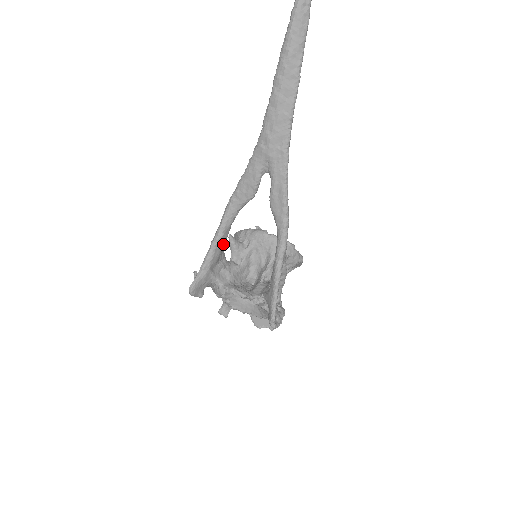
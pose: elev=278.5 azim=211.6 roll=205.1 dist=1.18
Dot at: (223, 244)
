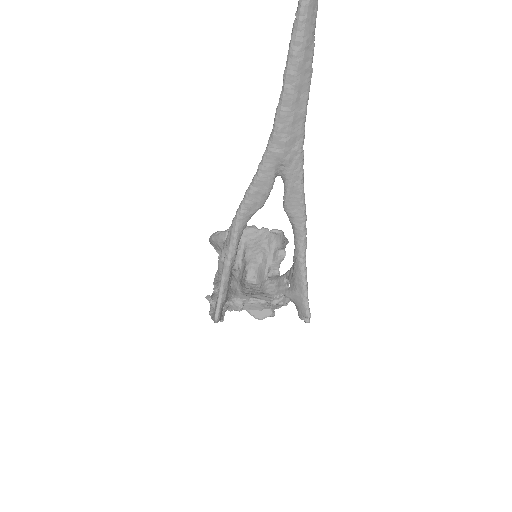
Dot at: (234, 259)
